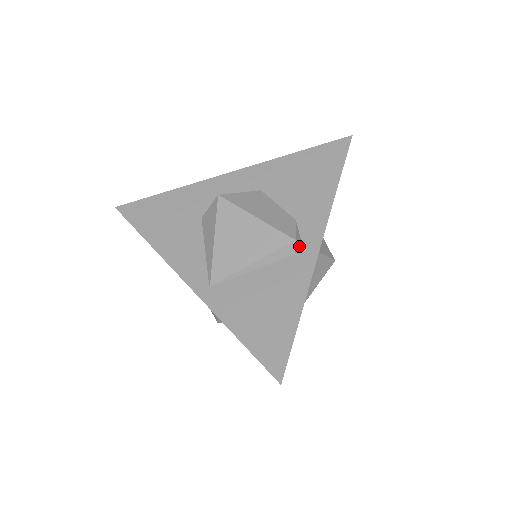
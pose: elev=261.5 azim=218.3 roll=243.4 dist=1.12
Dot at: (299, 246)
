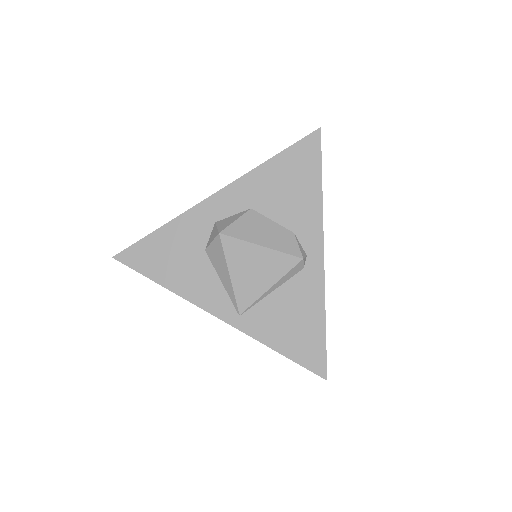
Dot at: (305, 259)
